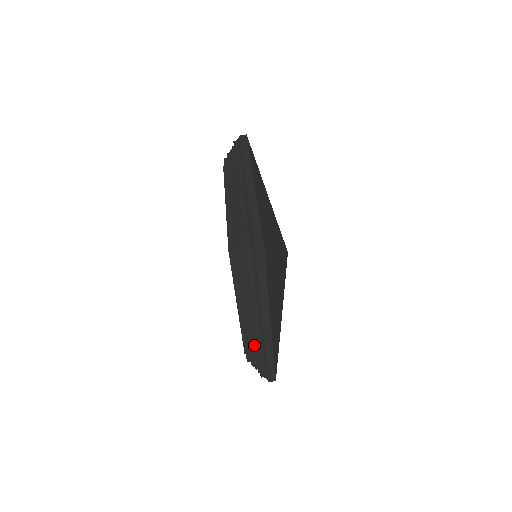
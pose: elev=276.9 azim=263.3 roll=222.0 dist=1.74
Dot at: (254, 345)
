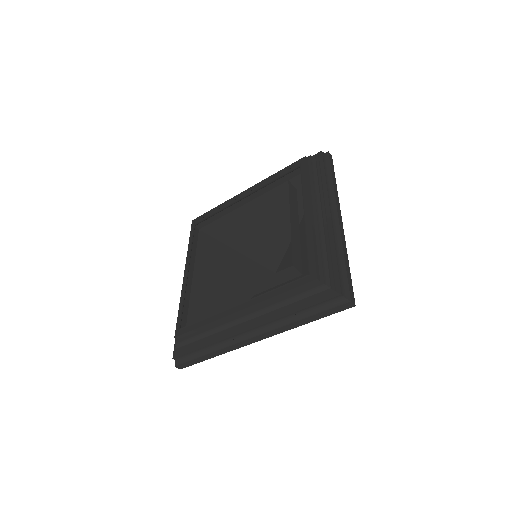
Dot at: occluded
